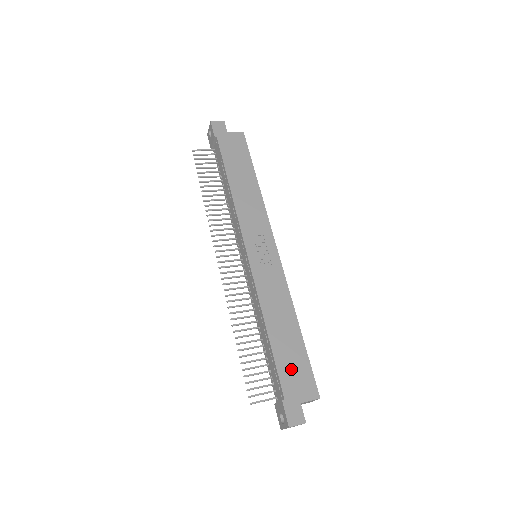
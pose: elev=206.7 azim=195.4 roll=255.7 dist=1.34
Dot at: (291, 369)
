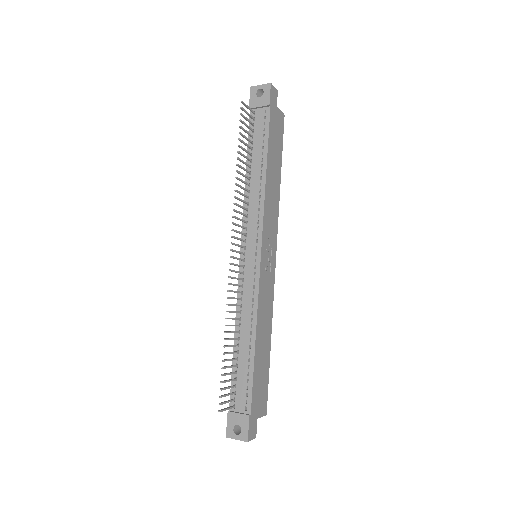
Dot at: (259, 385)
